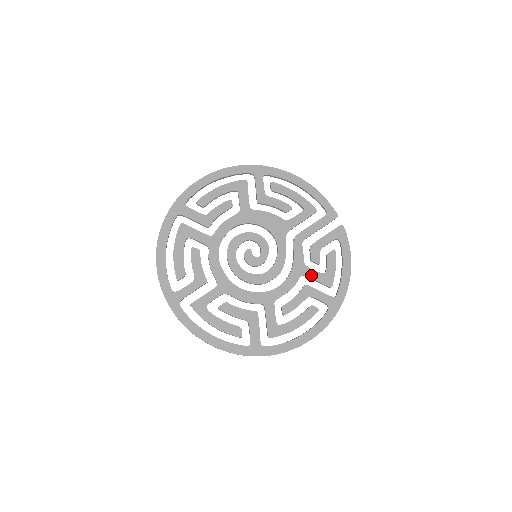
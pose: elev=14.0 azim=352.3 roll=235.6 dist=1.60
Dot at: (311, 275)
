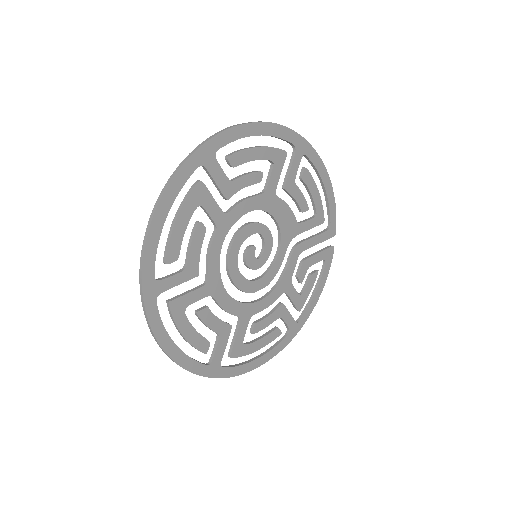
Dot at: (291, 294)
